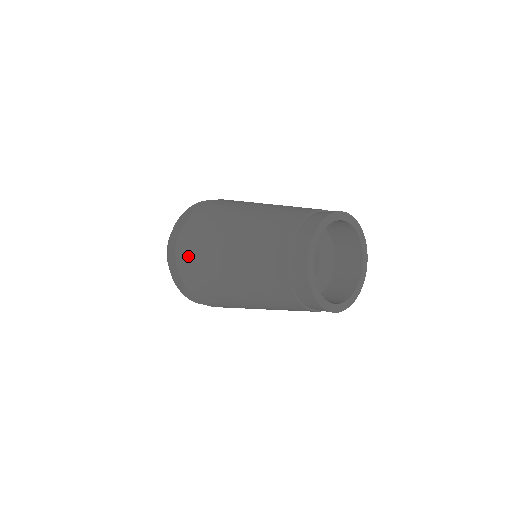
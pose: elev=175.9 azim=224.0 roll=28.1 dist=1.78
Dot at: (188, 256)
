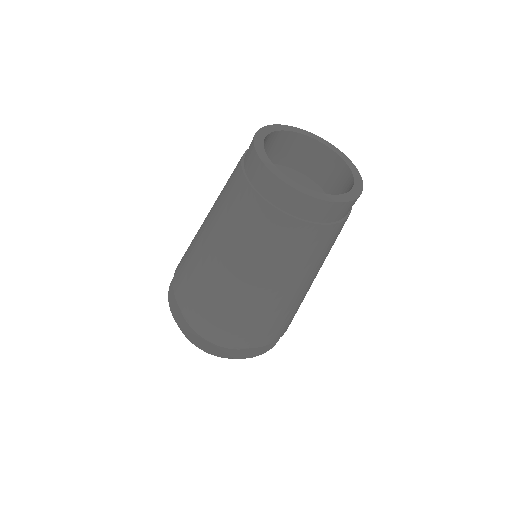
Dot at: (180, 278)
